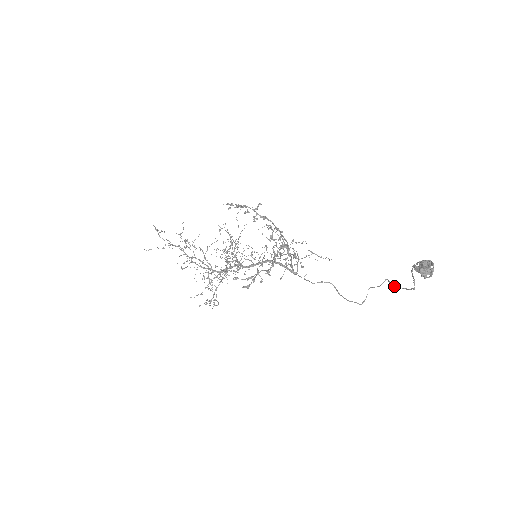
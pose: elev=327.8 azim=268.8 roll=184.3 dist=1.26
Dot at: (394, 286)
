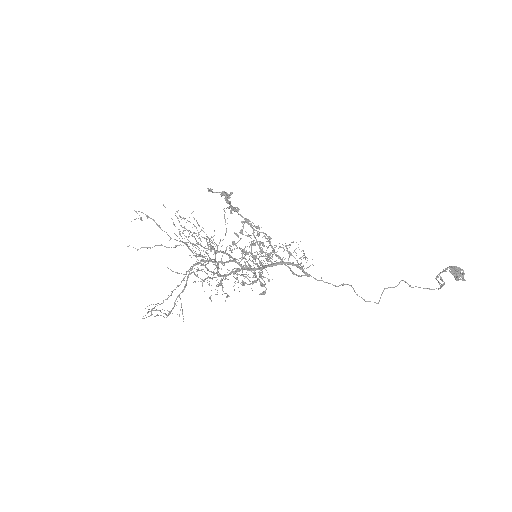
Dot at: occluded
